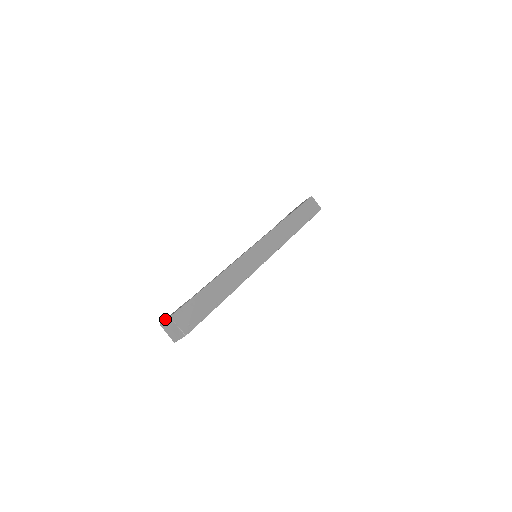
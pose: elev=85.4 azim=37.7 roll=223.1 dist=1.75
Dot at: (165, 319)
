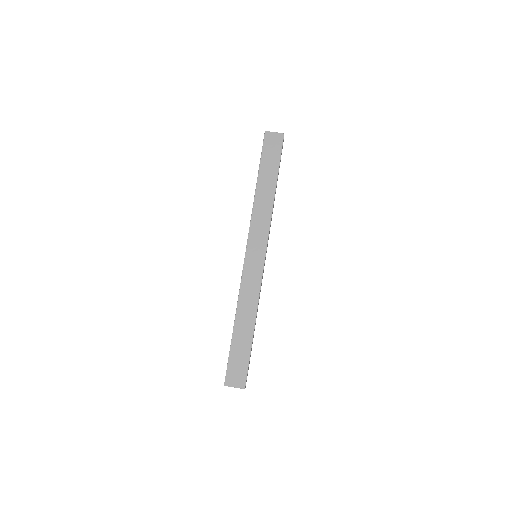
Dot at: occluded
